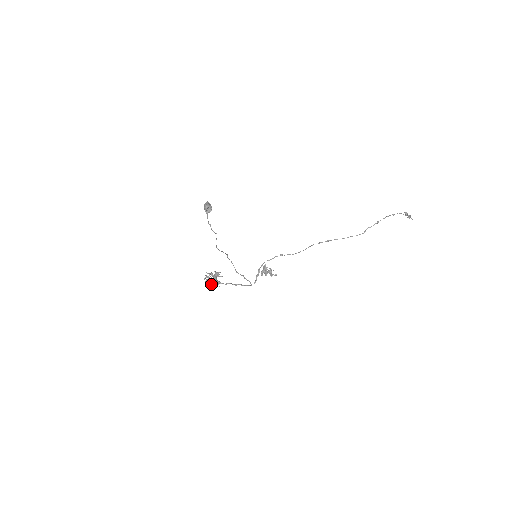
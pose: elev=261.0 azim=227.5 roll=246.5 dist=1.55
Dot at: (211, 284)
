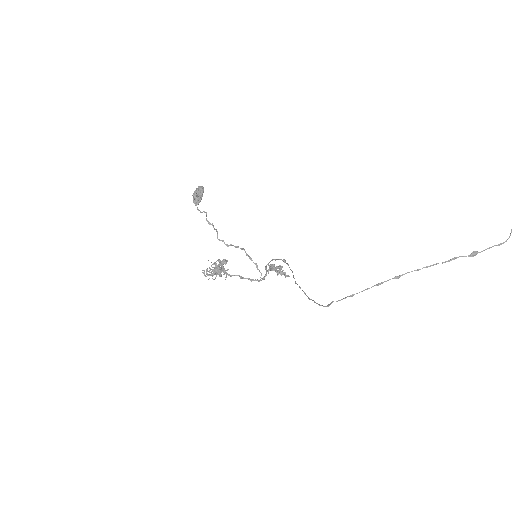
Dot at: (220, 271)
